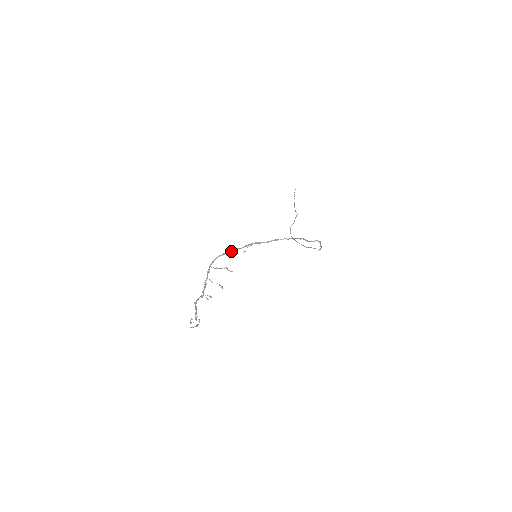
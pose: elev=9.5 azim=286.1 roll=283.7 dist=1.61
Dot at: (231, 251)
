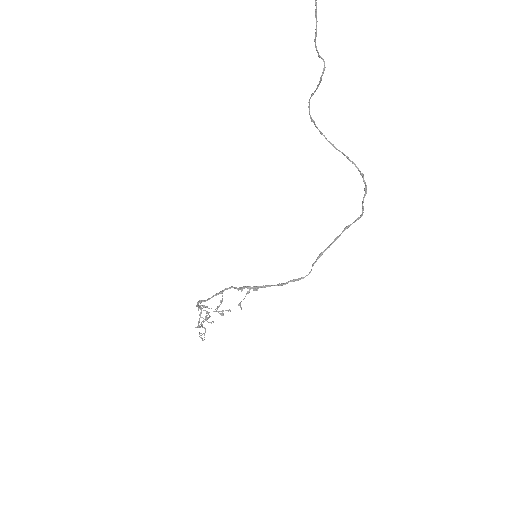
Dot at: occluded
